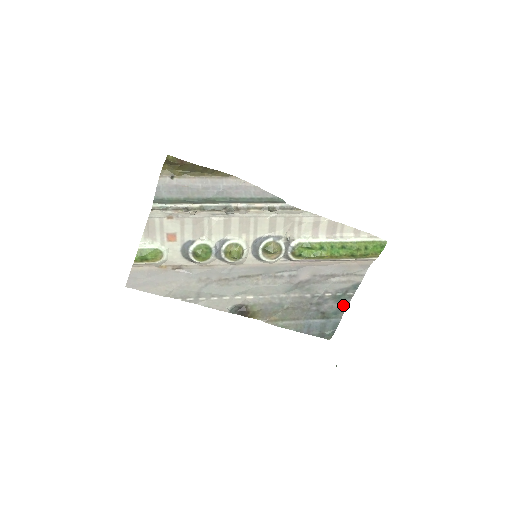
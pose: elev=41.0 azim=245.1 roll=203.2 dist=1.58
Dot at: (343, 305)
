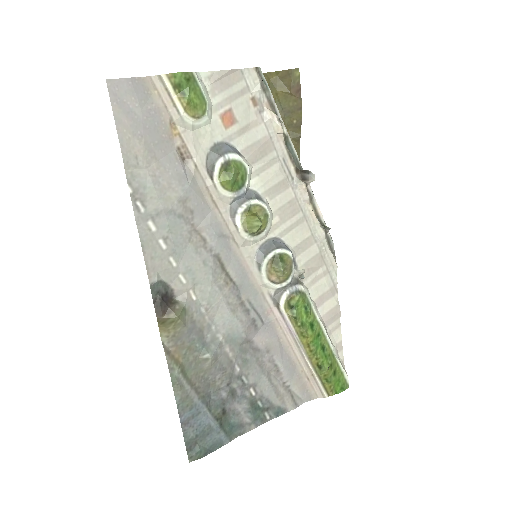
Dot at: (249, 424)
